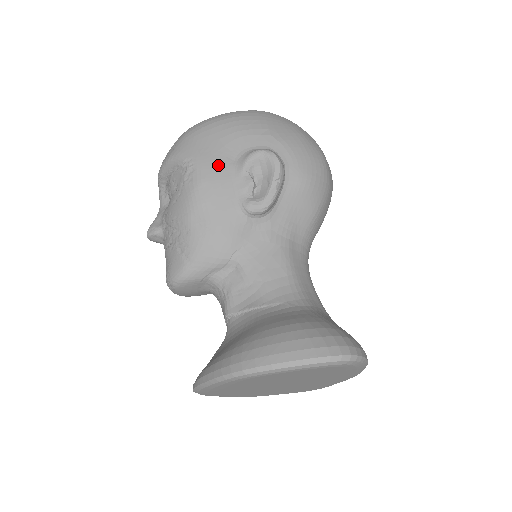
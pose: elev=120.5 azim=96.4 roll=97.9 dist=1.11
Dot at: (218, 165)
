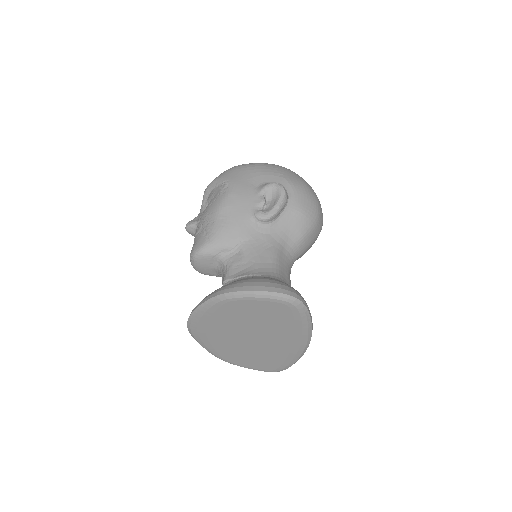
Dot at: (245, 187)
